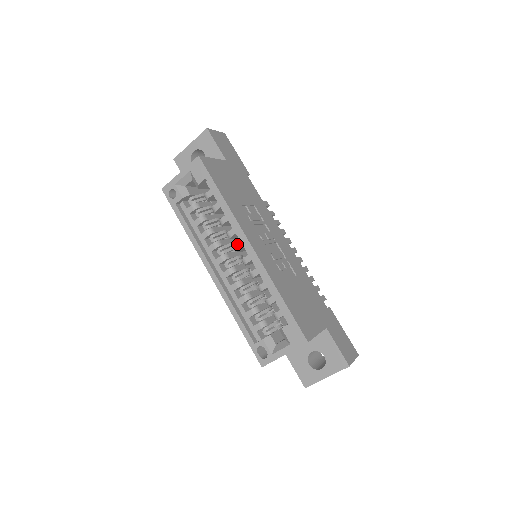
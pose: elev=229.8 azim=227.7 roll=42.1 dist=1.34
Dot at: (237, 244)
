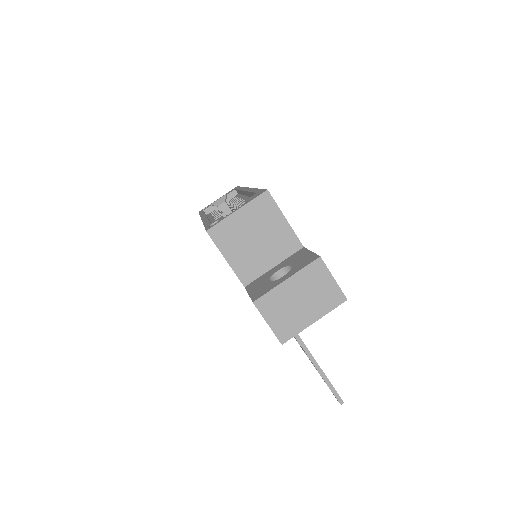
Dot at: (238, 201)
